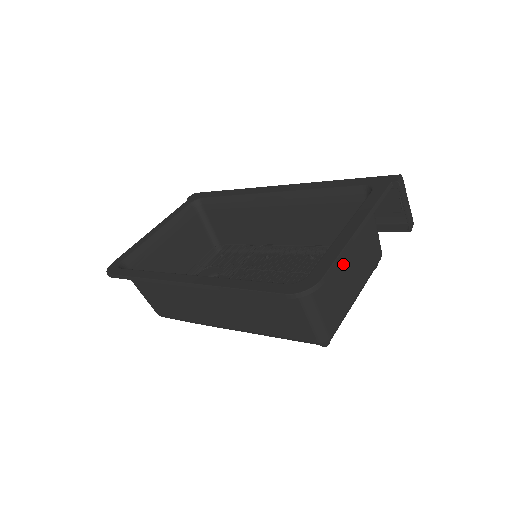
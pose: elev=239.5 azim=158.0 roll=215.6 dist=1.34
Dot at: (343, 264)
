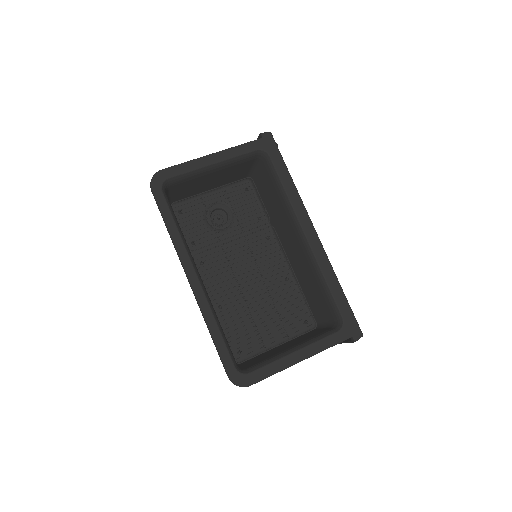
Dot at: occluded
